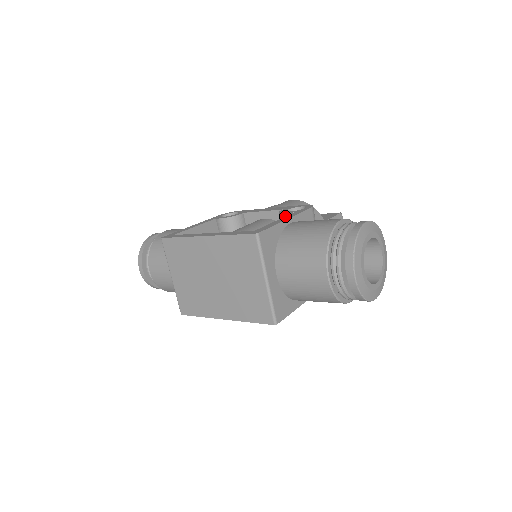
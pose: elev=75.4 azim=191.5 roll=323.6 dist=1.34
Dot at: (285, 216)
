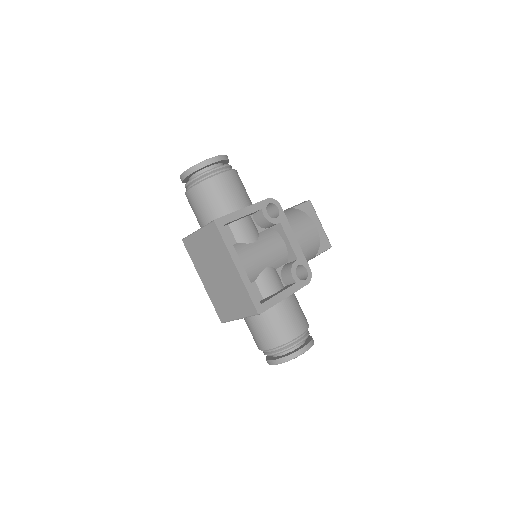
Dot at: (288, 288)
